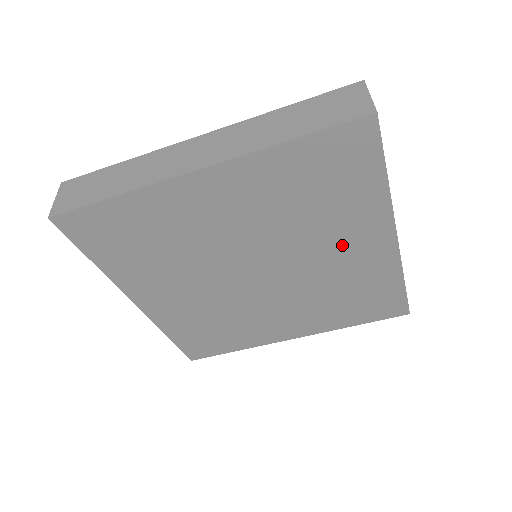
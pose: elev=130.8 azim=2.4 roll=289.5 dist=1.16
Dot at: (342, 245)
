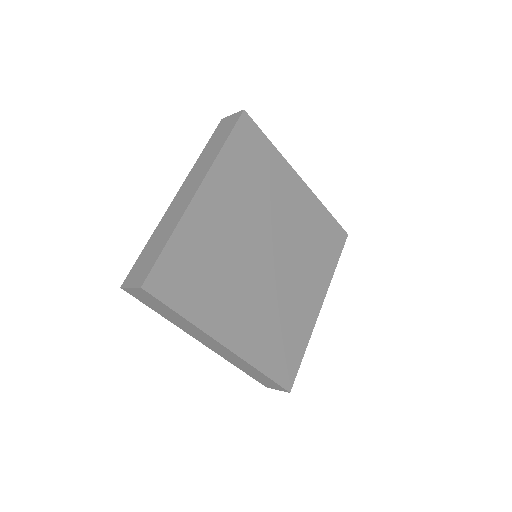
Dot at: (286, 201)
